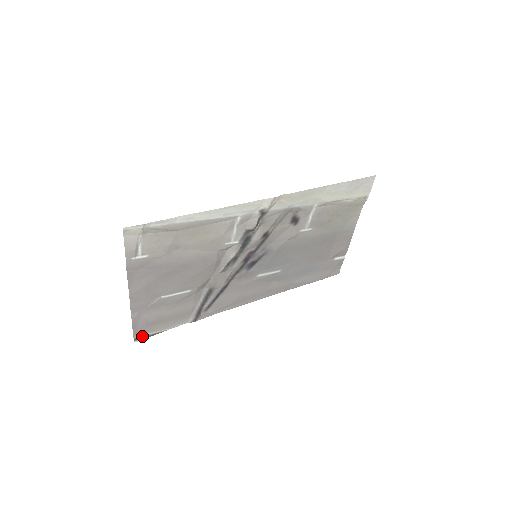
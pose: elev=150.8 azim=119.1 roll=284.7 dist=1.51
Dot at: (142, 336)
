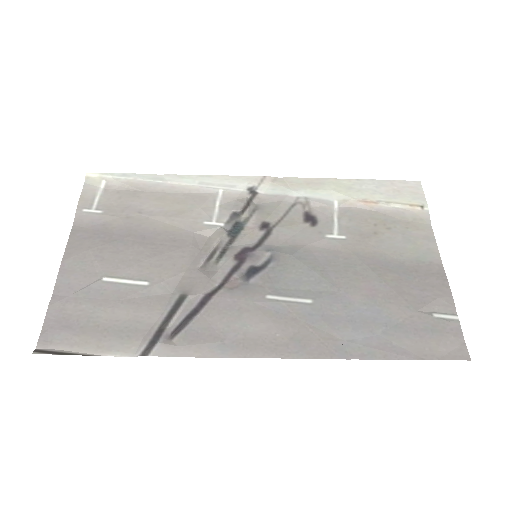
Dot at: (50, 351)
